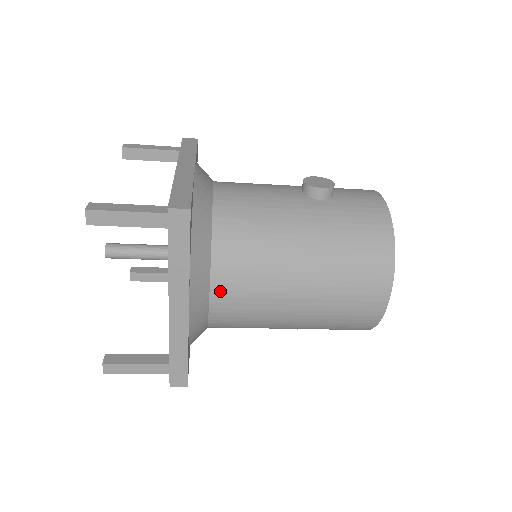
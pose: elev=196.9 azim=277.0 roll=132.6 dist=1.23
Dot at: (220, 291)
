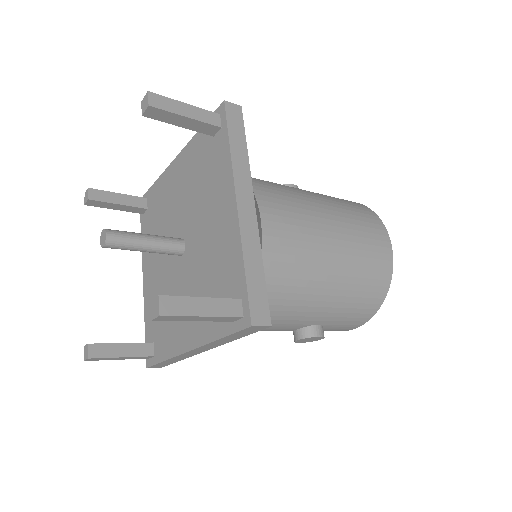
Dot at: (267, 214)
